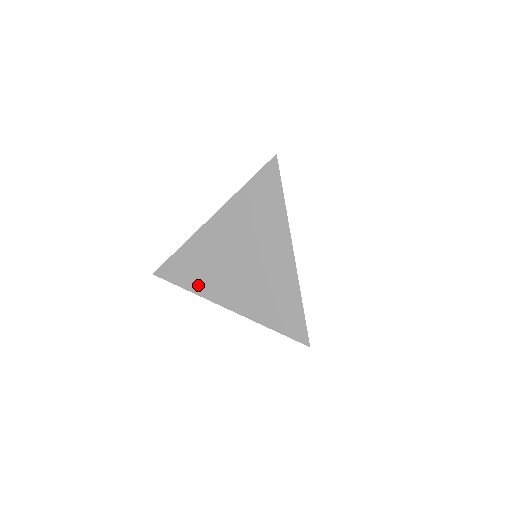
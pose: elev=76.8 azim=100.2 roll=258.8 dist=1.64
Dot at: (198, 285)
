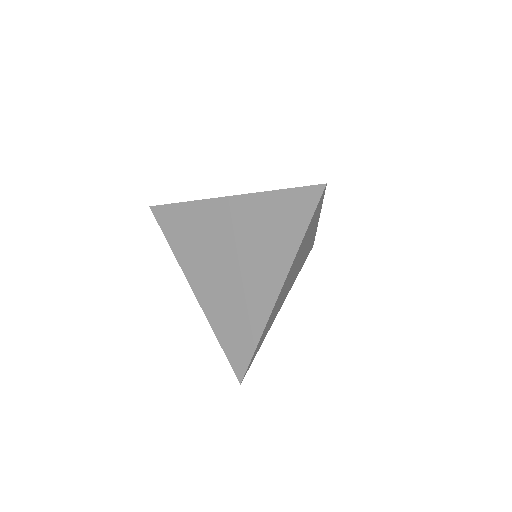
Dot at: (181, 250)
